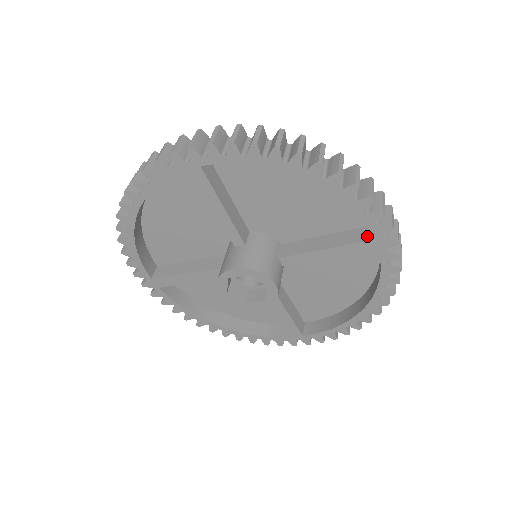
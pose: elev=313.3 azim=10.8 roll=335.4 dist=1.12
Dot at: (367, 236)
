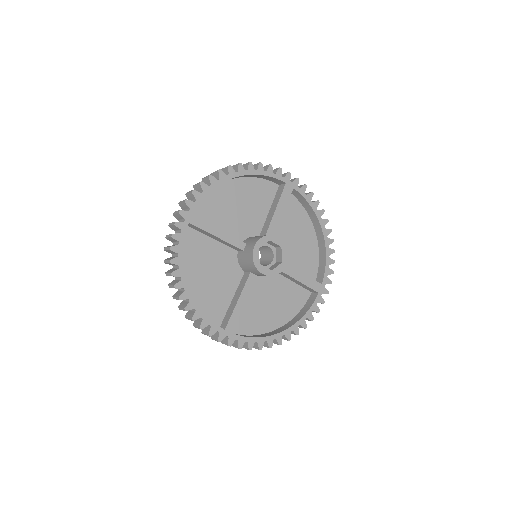
Dot at: (317, 282)
